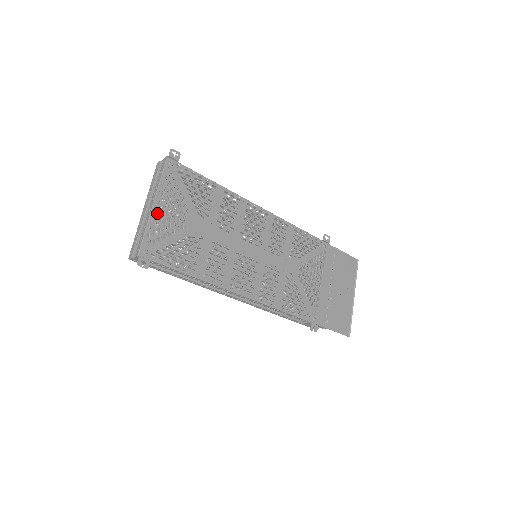
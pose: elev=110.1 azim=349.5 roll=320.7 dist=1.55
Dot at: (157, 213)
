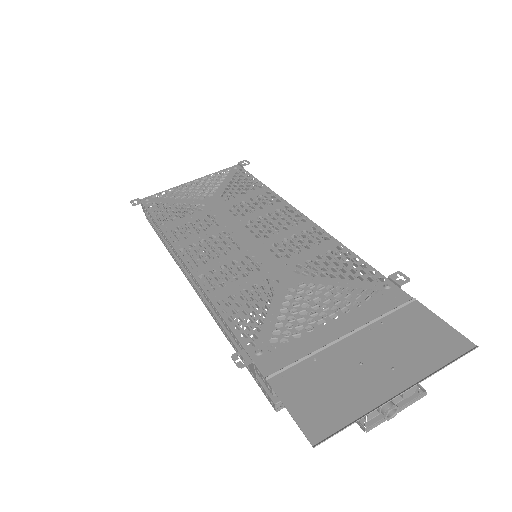
Dot at: (186, 186)
